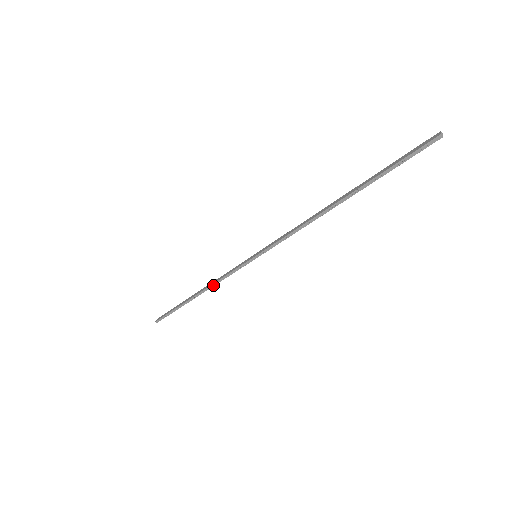
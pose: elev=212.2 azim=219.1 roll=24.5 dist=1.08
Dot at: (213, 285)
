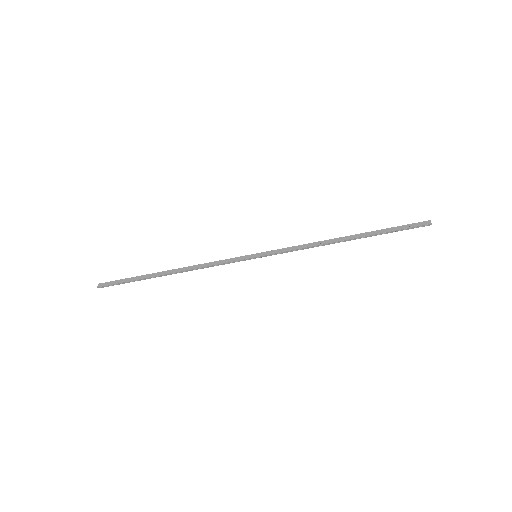
Dot at: (197, 269)
